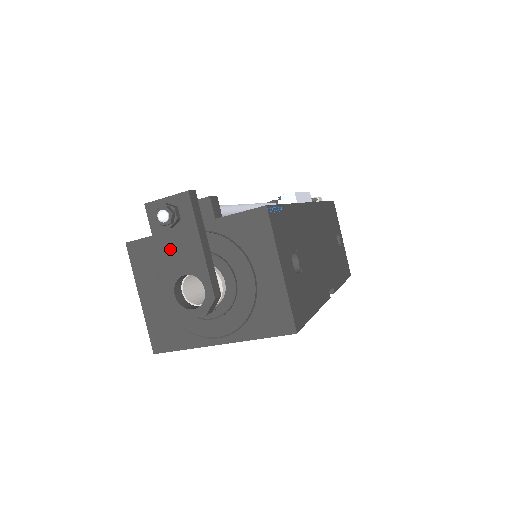
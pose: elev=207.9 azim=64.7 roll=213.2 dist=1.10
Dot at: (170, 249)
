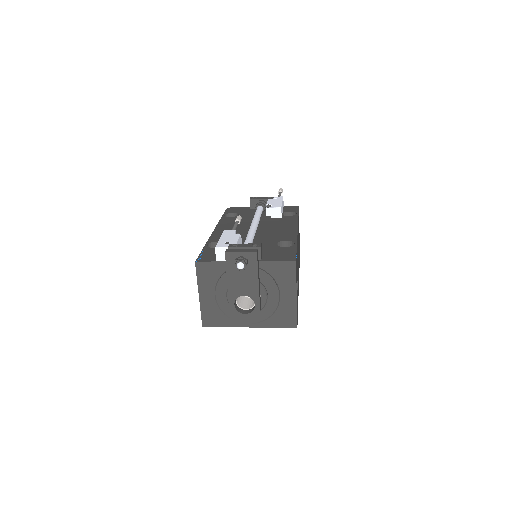
Dot at: (237, 280)
